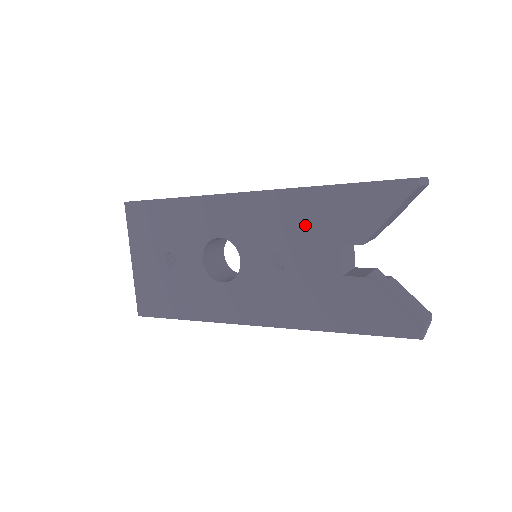
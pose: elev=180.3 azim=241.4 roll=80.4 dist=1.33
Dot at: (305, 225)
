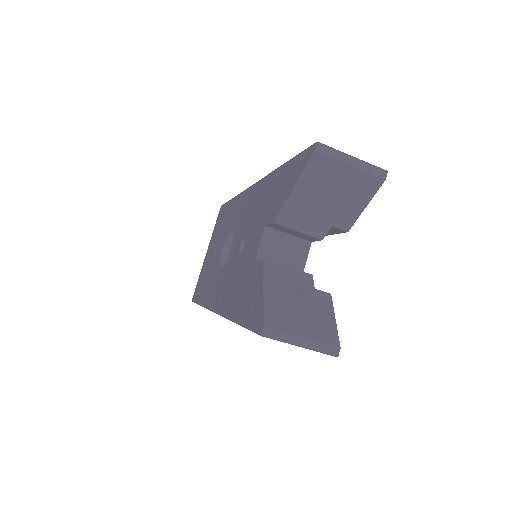
Dot at: (260, 209)
